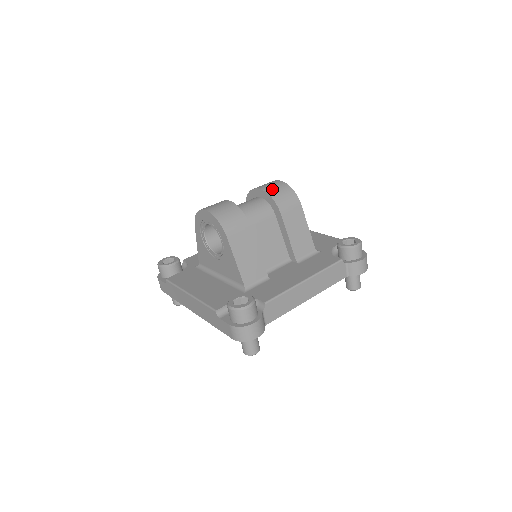
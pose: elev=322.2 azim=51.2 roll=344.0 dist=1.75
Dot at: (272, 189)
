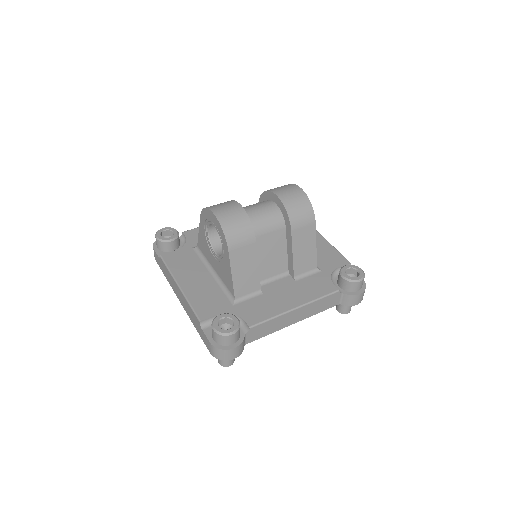
Dot at: (290, 200)
